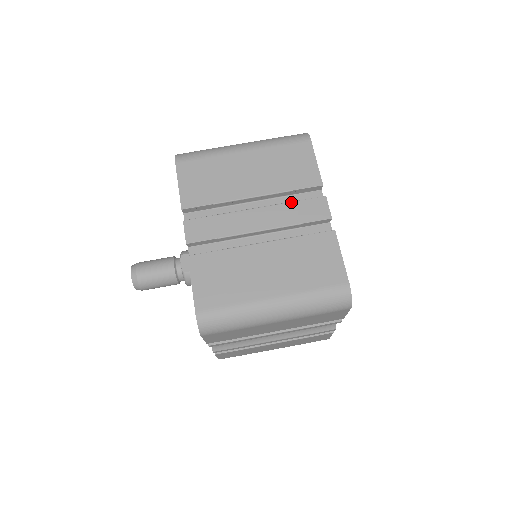
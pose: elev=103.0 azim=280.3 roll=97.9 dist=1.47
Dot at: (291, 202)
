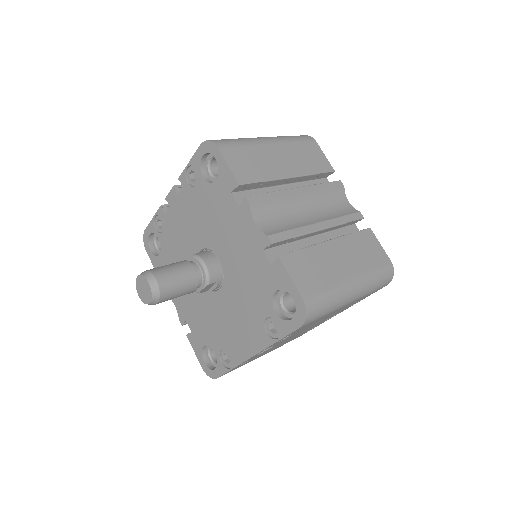
Dot at: occluded
